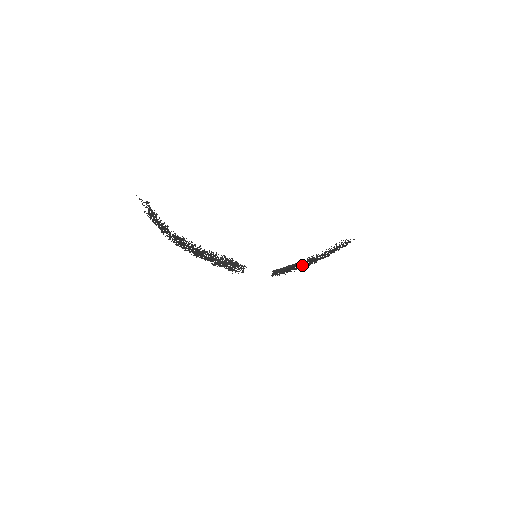
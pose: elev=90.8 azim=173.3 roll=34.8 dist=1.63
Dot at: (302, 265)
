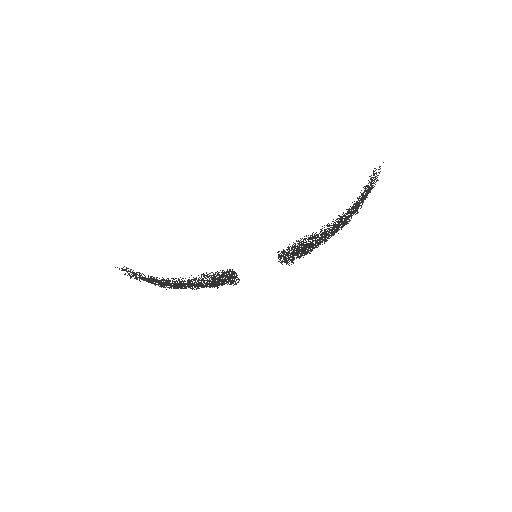
Dot at: (322, 235)
